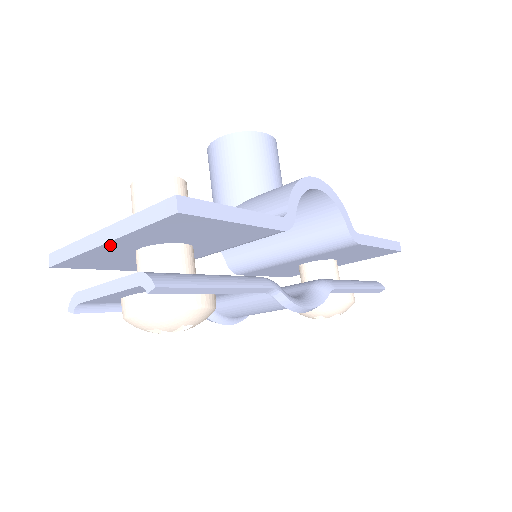
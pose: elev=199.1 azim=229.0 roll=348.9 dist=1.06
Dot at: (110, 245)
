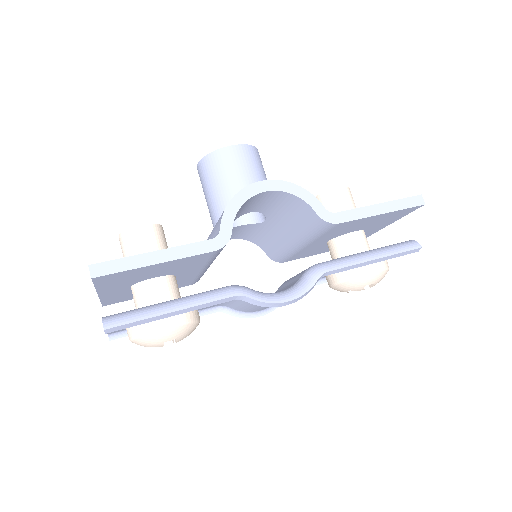
Dot at: (104, 293)
